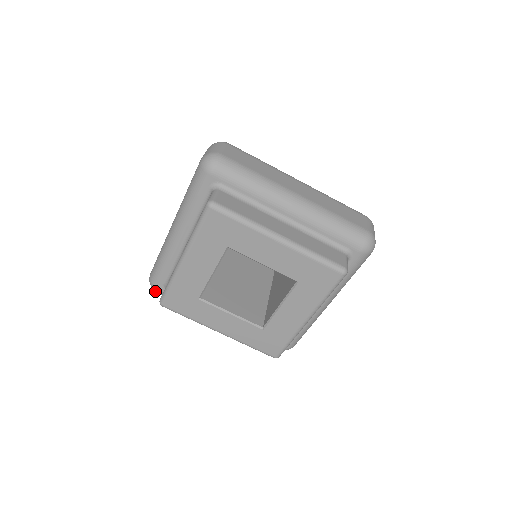
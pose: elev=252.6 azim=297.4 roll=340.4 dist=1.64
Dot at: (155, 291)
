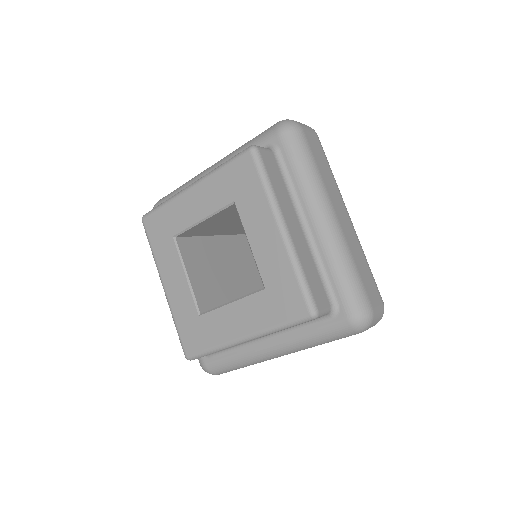
Dot at: occluded
